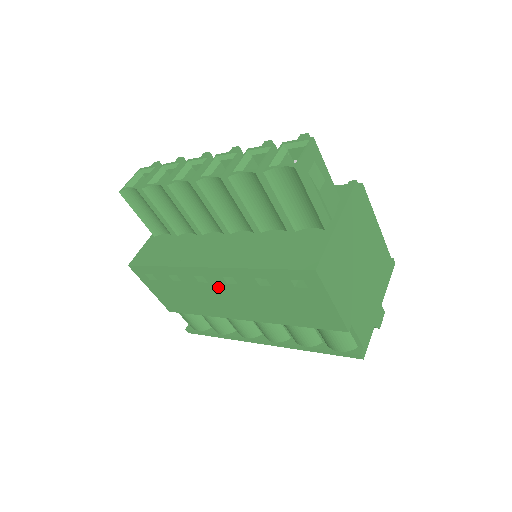
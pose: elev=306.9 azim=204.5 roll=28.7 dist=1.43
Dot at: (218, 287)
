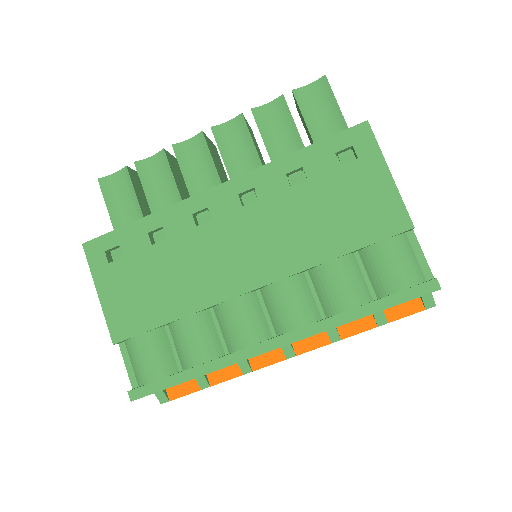
Dot at: (226, 223)
